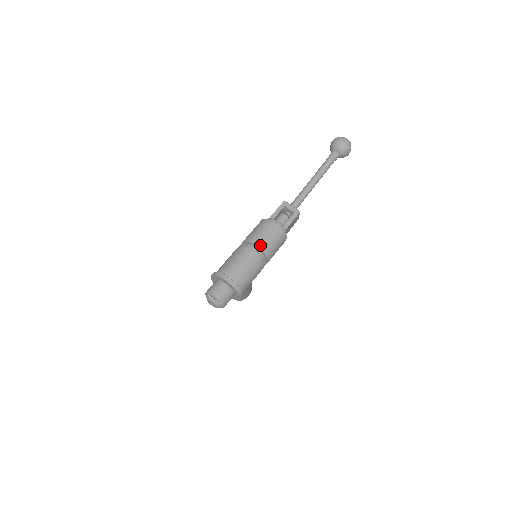
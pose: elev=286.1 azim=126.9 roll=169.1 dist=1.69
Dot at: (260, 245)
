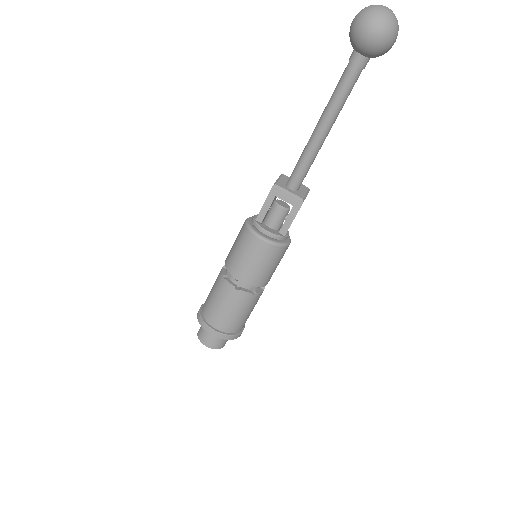
Dot at: (246, 279)
